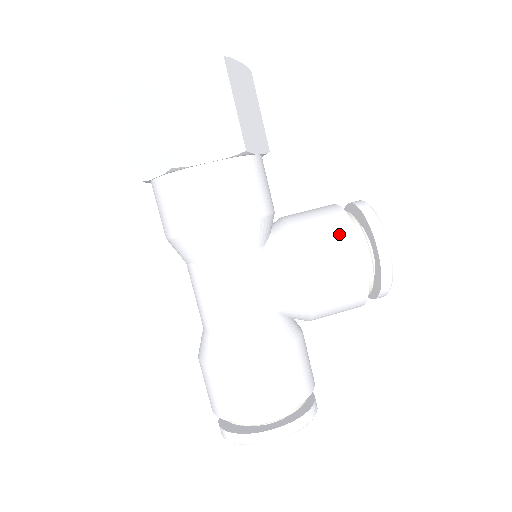
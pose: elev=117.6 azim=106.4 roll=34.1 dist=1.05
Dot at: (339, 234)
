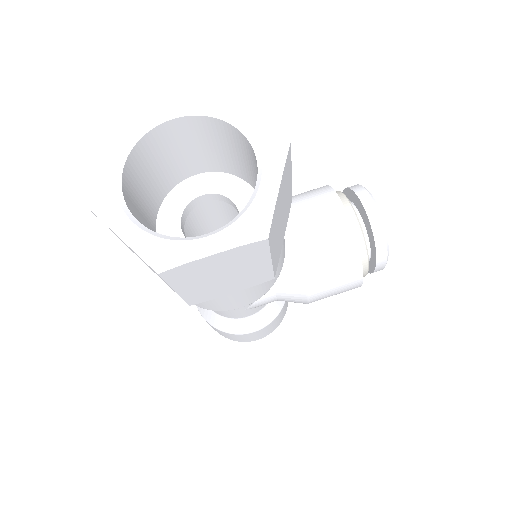
Dot at: (345, 274)
